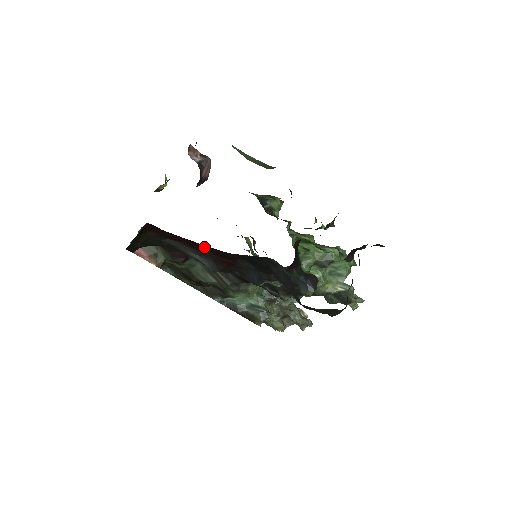
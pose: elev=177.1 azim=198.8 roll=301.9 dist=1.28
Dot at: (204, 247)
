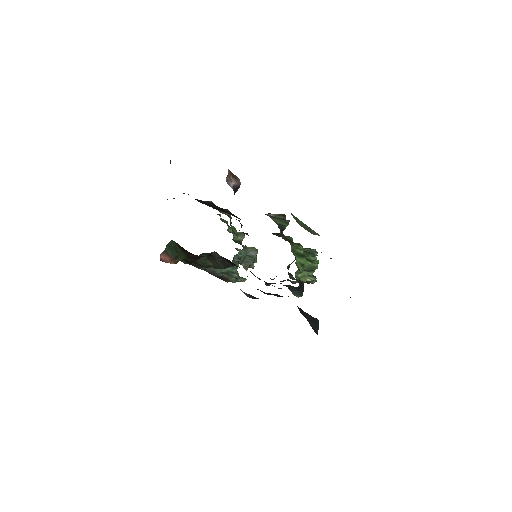
Dot at: occluded
